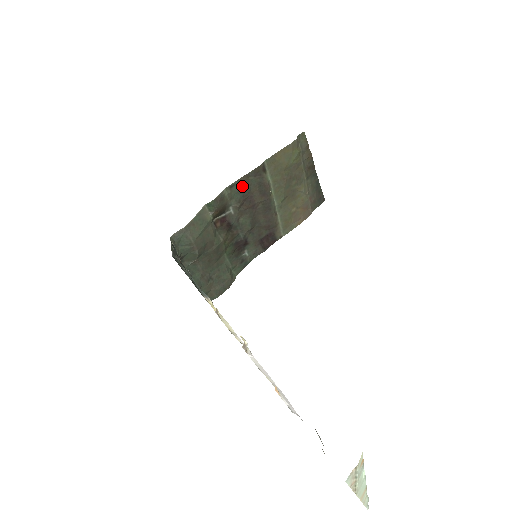
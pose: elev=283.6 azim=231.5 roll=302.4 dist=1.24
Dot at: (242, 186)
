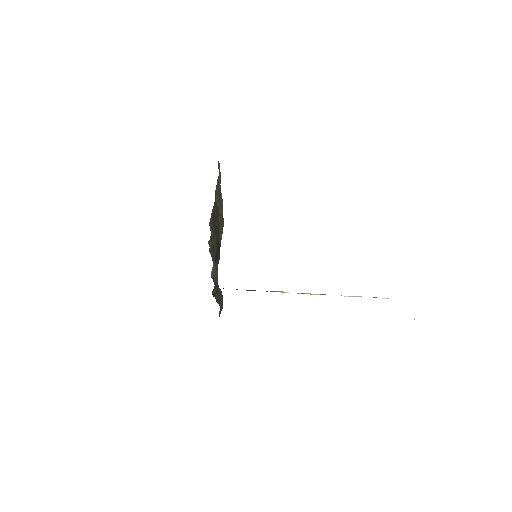
Dot at: (213, 217)
